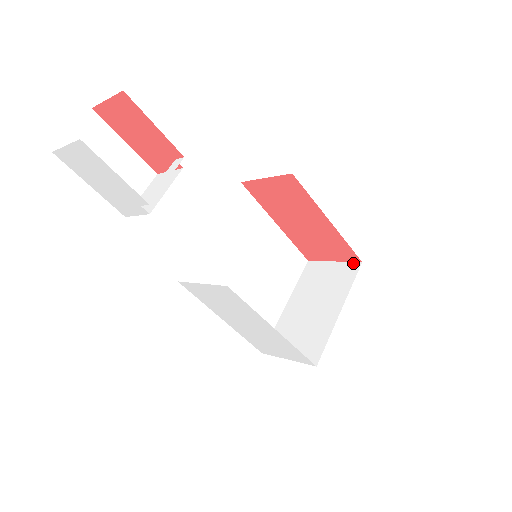
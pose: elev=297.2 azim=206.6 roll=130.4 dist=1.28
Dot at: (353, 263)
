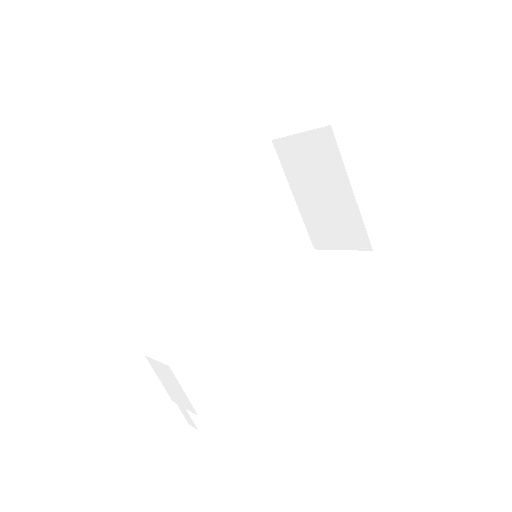
Dot at: (322, 130)
